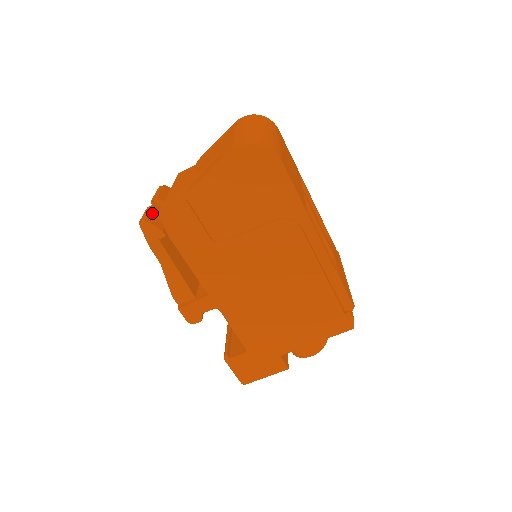
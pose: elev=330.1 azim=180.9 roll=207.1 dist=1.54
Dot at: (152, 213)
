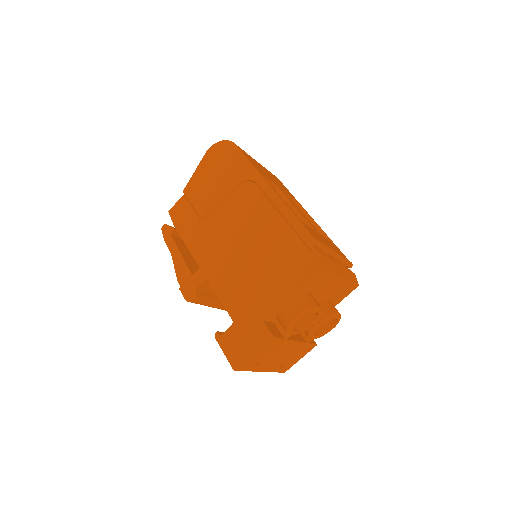
Dot at: occluded
